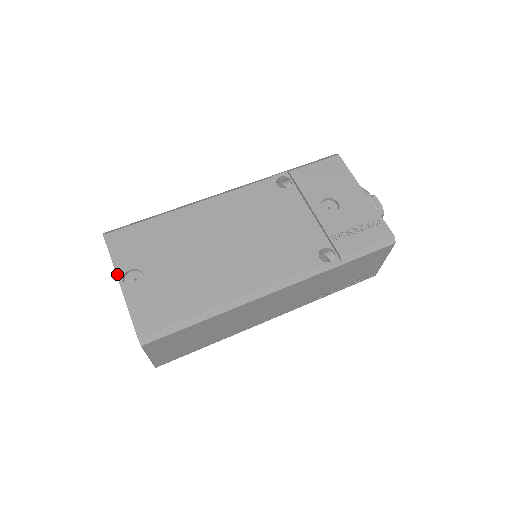
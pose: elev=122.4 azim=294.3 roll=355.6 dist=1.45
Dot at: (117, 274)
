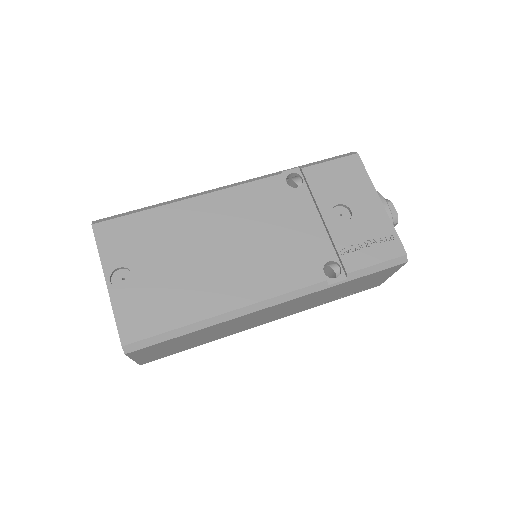
Dot at: (104, 272)
